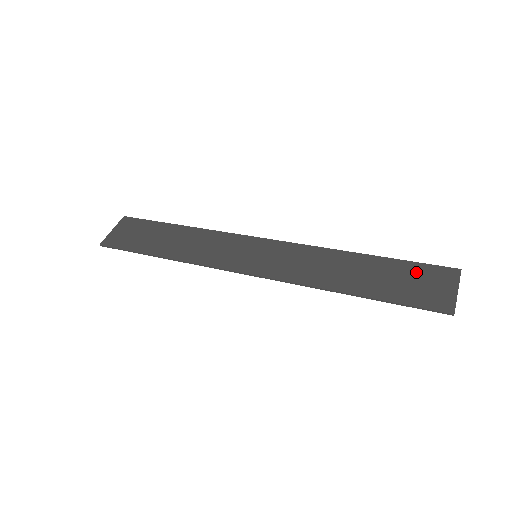
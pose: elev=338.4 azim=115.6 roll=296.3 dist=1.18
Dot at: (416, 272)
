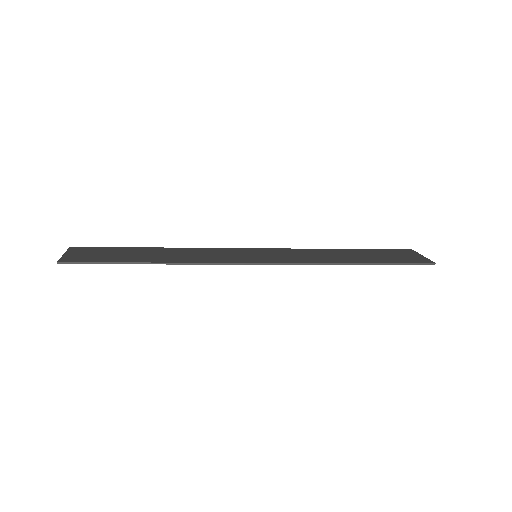
Dot at: (388, 252)
